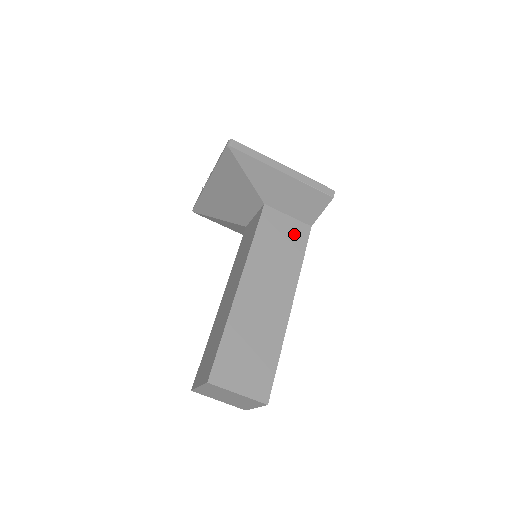
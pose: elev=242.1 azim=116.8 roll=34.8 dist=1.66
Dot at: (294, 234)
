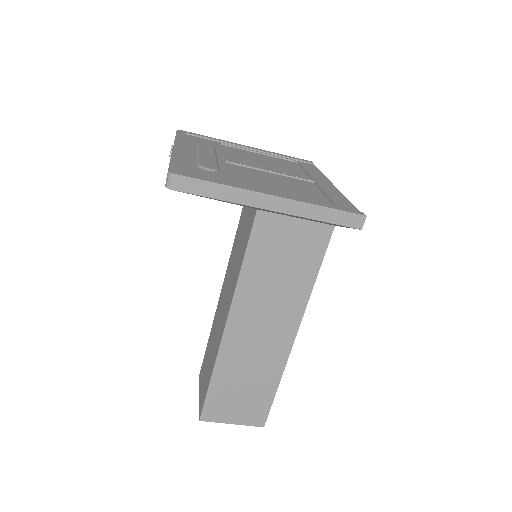
Dot at: (305, 245)
